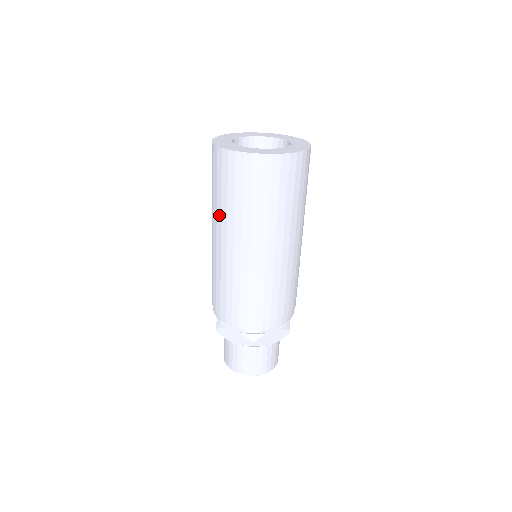
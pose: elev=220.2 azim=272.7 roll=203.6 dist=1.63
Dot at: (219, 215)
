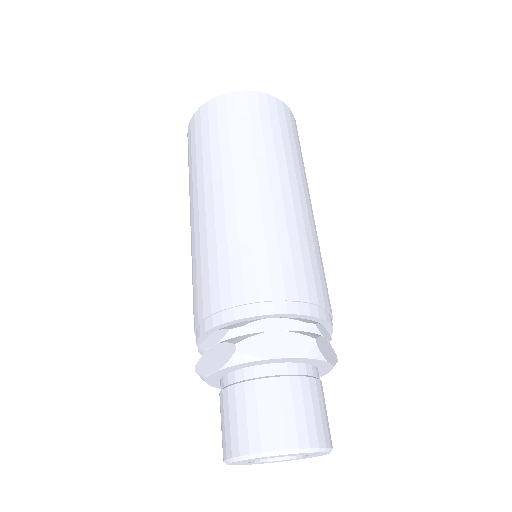
Dot at: (189, 192)
